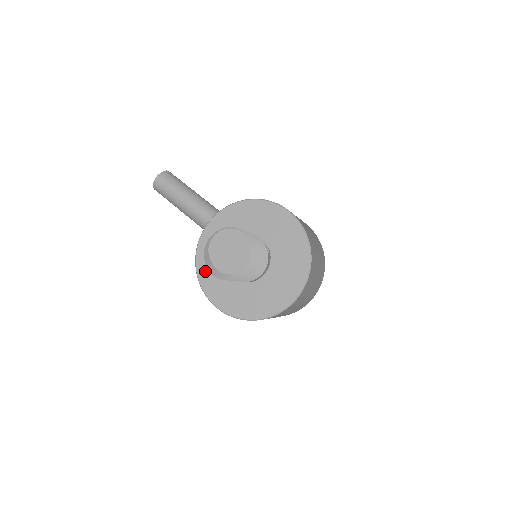
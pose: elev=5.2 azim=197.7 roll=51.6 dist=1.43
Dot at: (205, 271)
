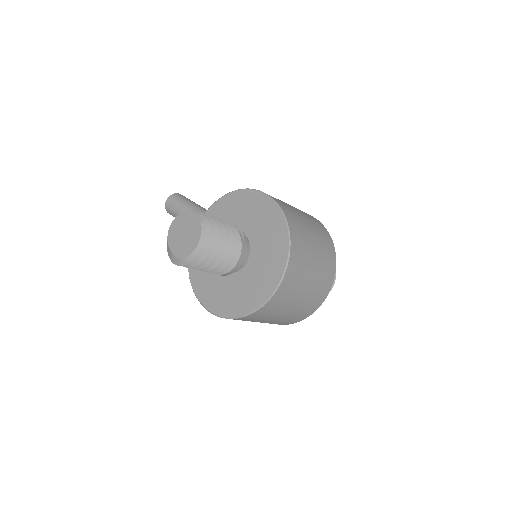
Dot at: (196, 274)
